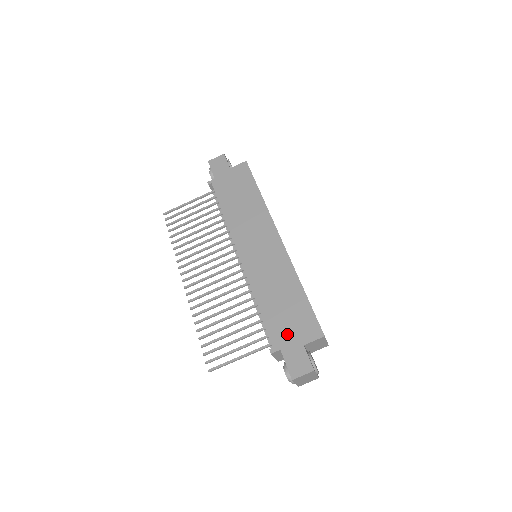
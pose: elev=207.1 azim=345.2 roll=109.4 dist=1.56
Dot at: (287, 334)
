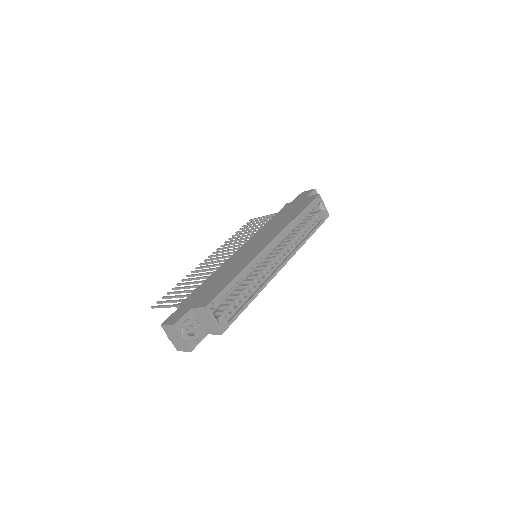
Dot at: (195, 298)
